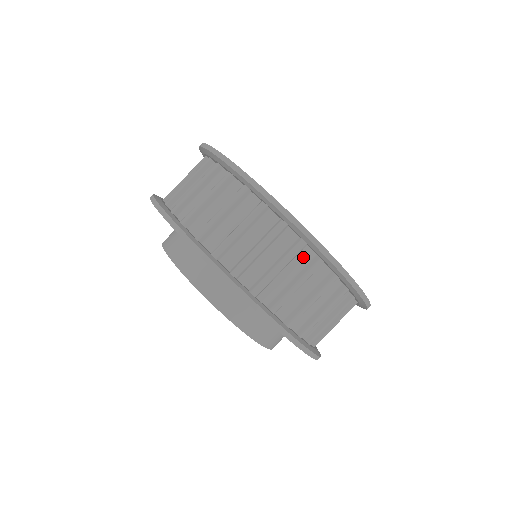
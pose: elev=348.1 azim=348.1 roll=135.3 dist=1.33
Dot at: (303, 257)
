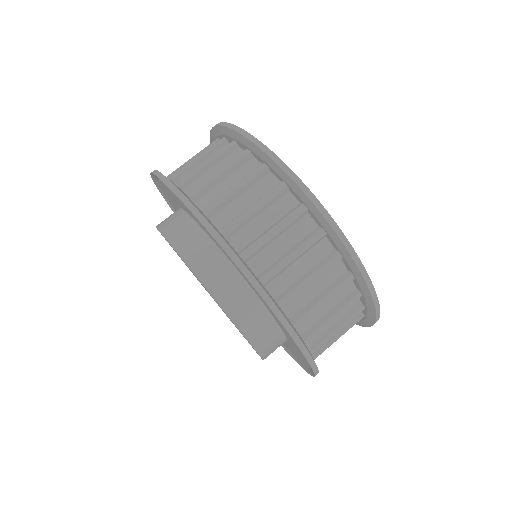
Dot at: (265, 183)
